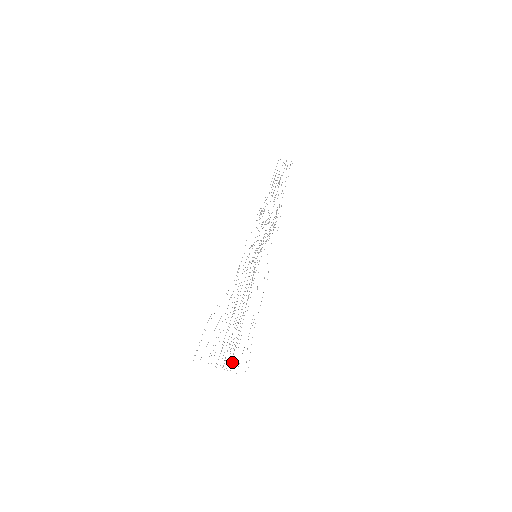
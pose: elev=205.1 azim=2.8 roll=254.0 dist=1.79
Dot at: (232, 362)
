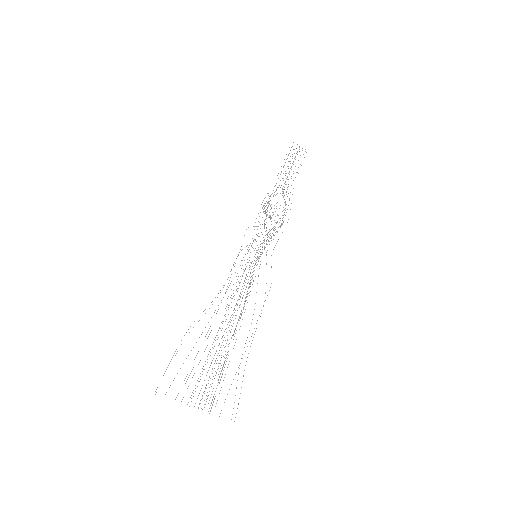
Dot at: occluded
